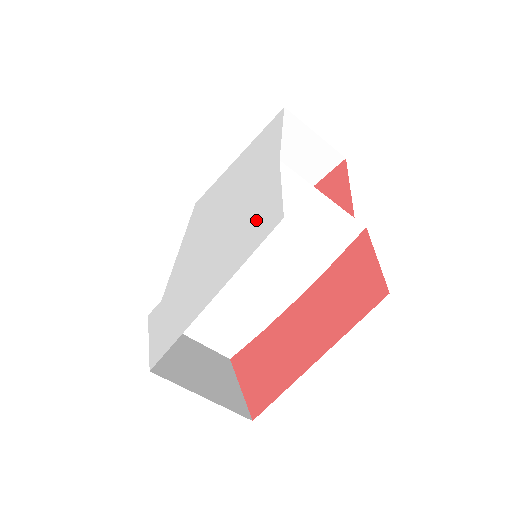
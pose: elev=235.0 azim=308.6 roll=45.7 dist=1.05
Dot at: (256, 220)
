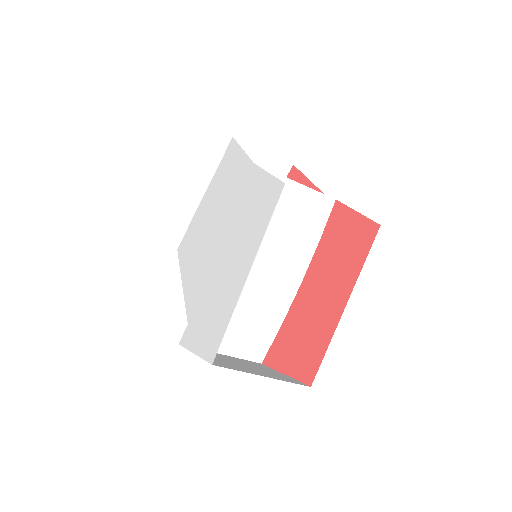
Dot at: (258, 205)
